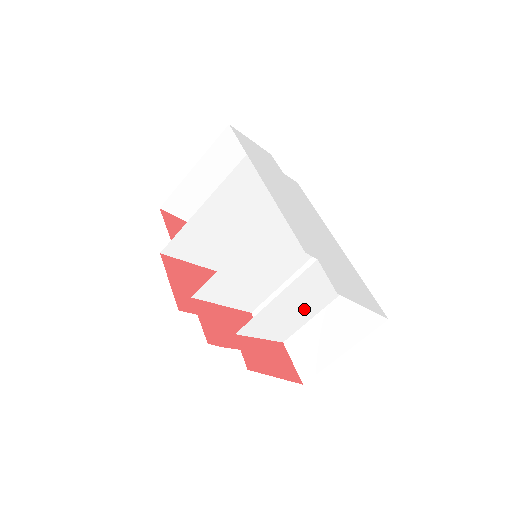
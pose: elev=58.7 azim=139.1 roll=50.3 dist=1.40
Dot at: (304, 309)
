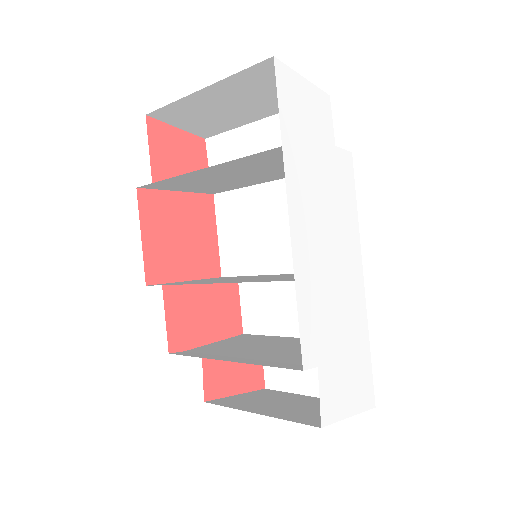
Dot at: (290, 344)
